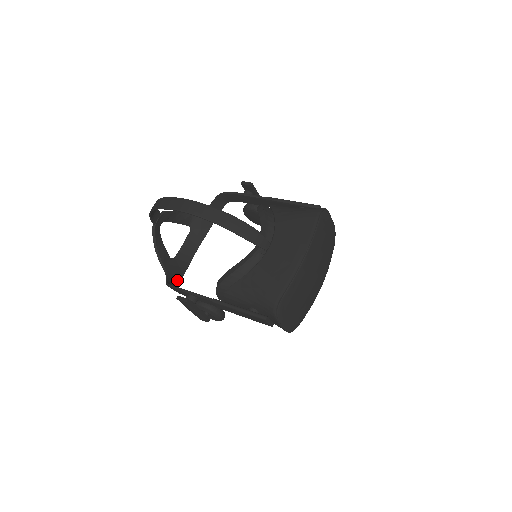
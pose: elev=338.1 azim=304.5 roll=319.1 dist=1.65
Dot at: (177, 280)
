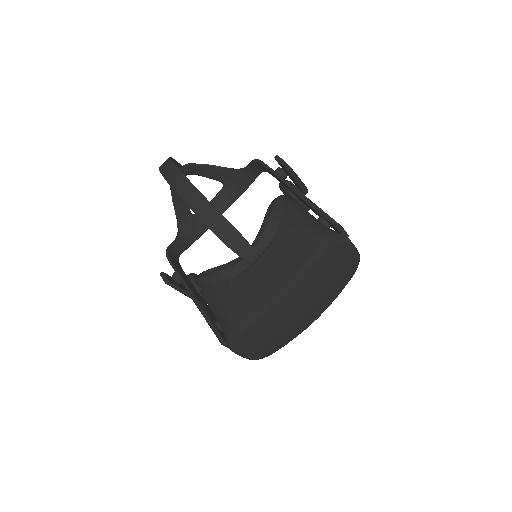
Dot at: (188, 242)
